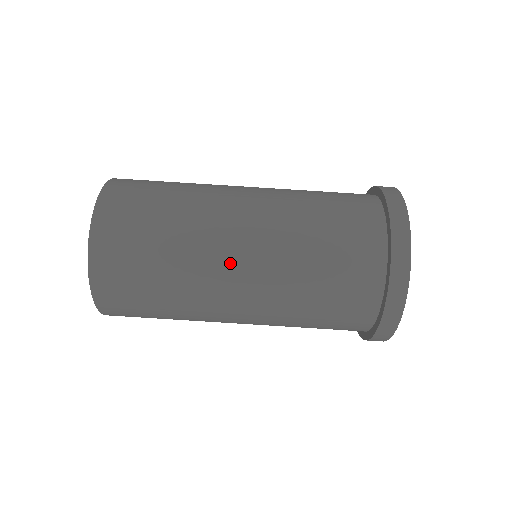
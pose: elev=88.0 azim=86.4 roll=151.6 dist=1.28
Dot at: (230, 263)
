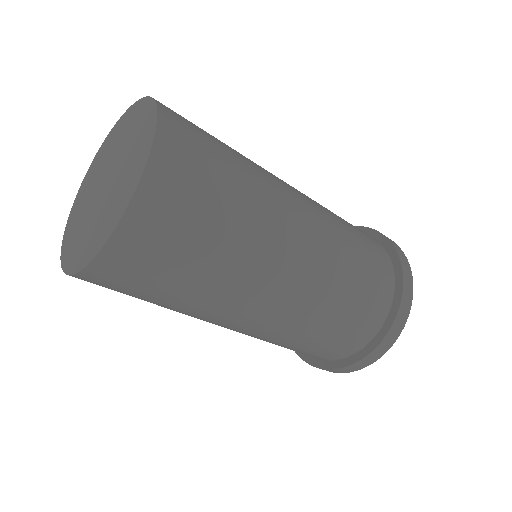
Dot at: (273, 283)
